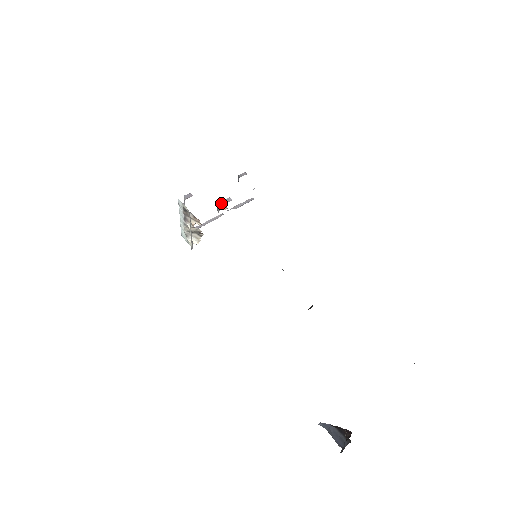
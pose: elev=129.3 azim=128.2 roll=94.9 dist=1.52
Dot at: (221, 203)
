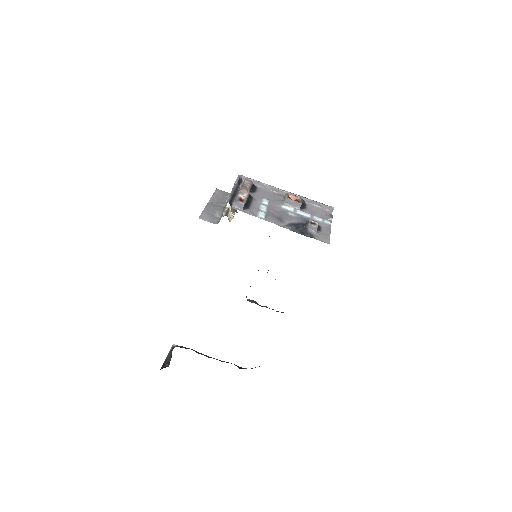
Dot at: (288, 201)
